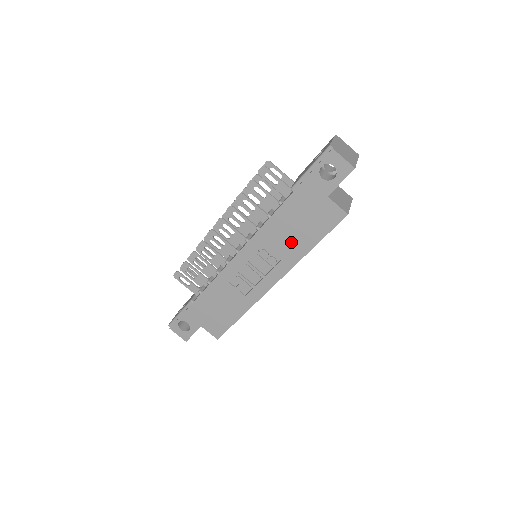
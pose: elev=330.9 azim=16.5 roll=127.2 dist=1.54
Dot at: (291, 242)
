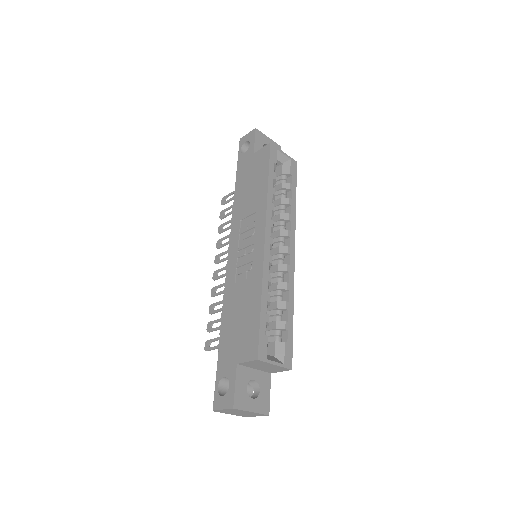
Dot at: (254, 199)
